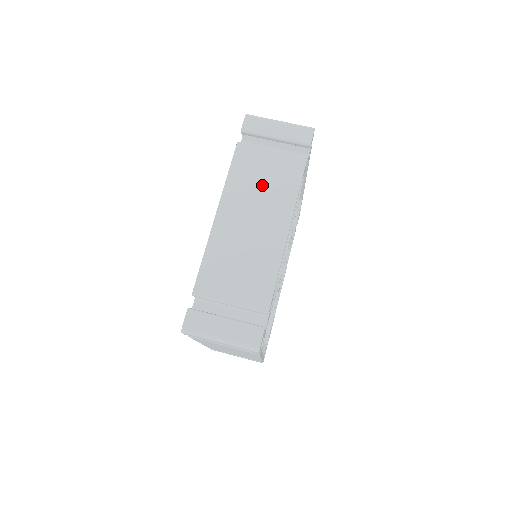
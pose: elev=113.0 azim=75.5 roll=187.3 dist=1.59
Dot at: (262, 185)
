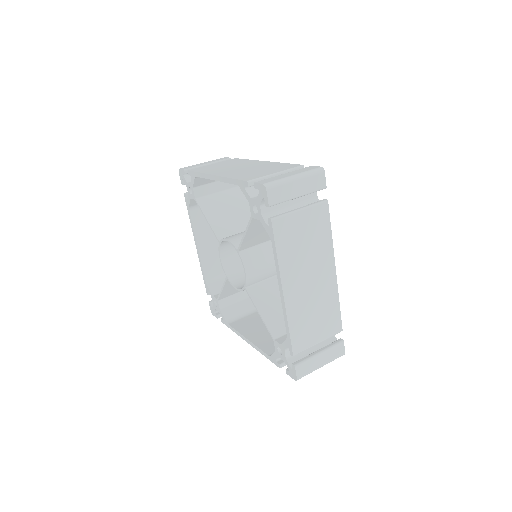
Dot at: (225, 166)
